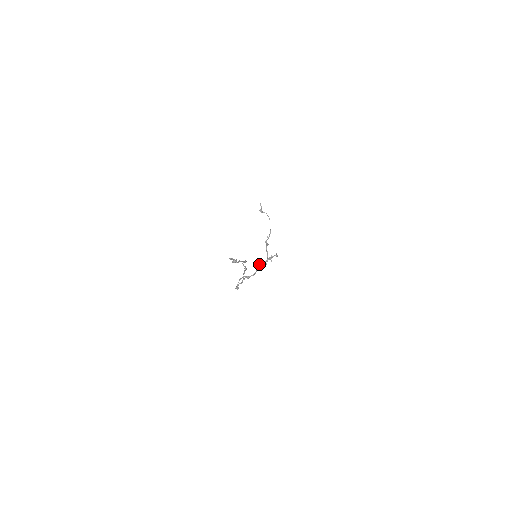
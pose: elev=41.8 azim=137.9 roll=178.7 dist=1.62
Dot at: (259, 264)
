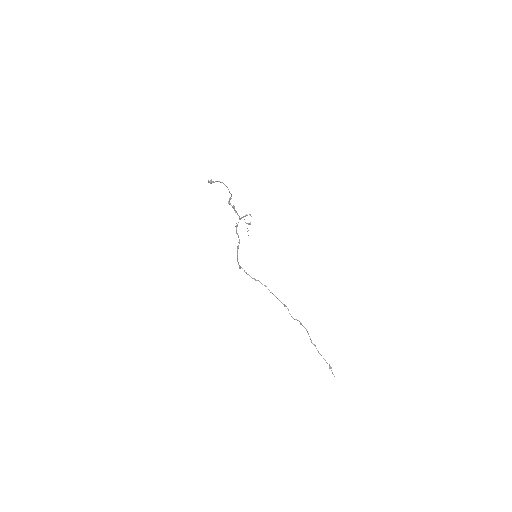
Dot at: (236, 228)
